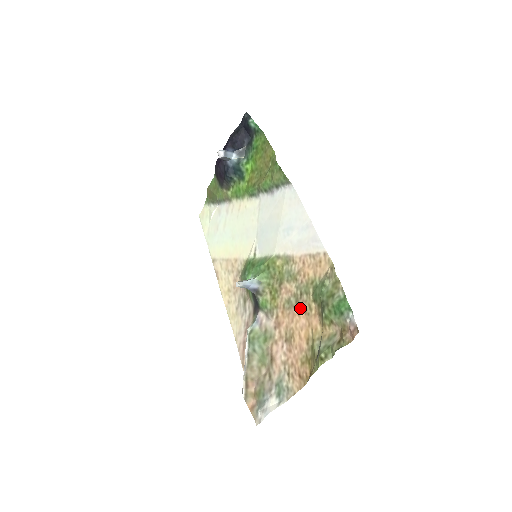
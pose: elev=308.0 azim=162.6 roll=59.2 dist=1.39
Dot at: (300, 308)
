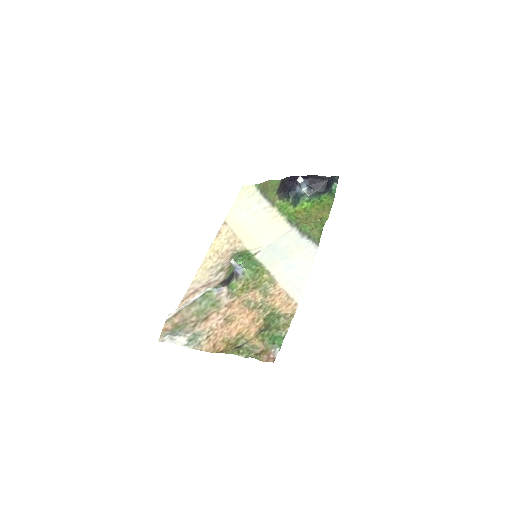
Dot at: (252, 313)
